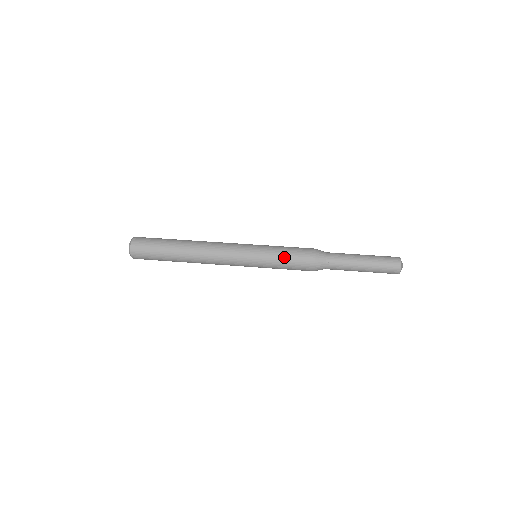
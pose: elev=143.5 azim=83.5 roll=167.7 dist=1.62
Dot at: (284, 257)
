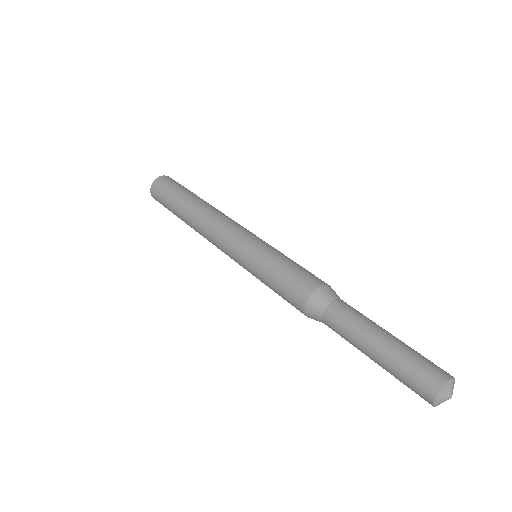
Dot at: (271, 282)
